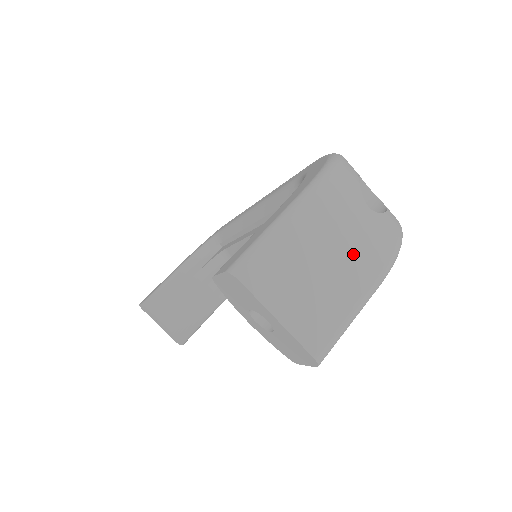
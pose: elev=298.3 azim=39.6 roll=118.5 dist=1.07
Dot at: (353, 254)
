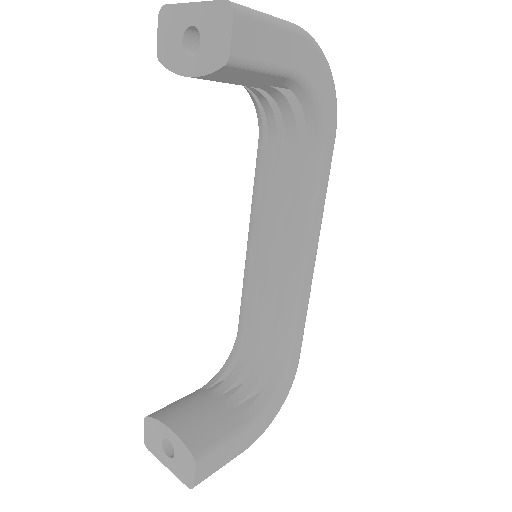
Dot at: occluded
